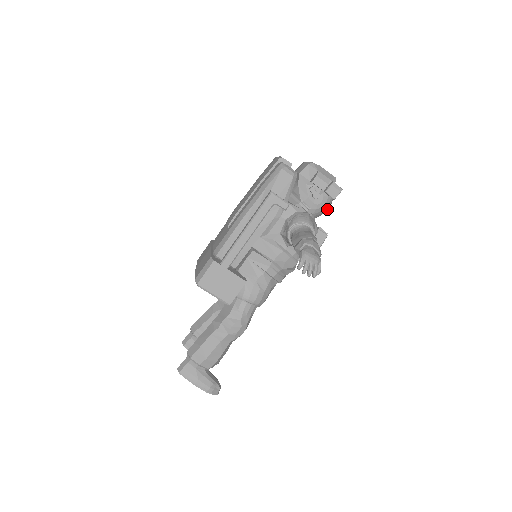
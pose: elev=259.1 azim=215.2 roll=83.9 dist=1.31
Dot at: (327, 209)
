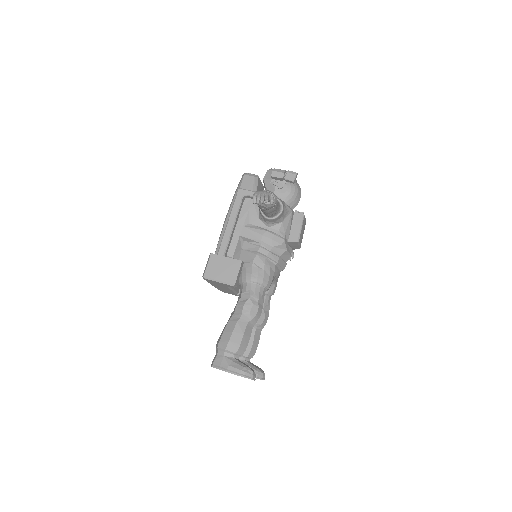
Dot at: (298, 198)
